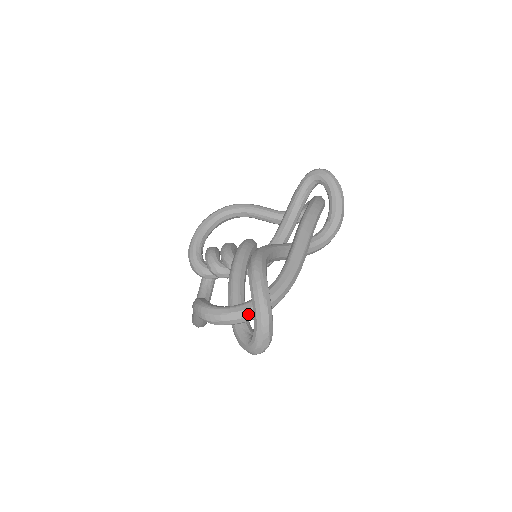
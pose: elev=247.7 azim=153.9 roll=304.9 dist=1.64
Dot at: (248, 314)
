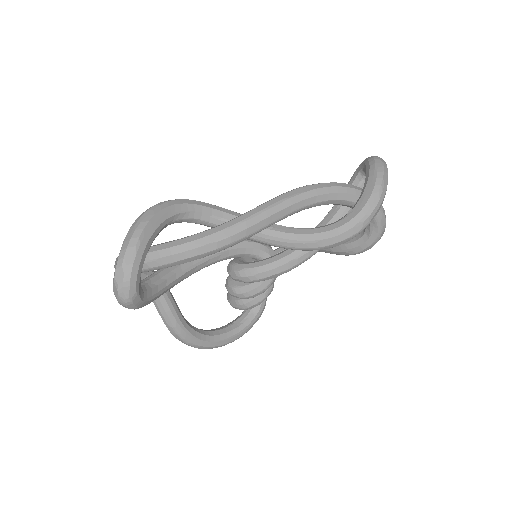
Dot at: occluded
